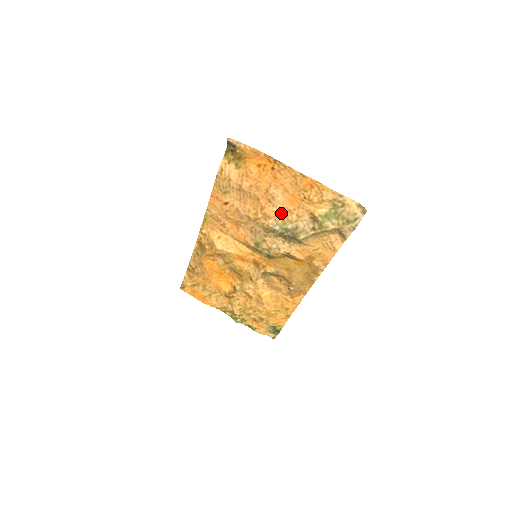
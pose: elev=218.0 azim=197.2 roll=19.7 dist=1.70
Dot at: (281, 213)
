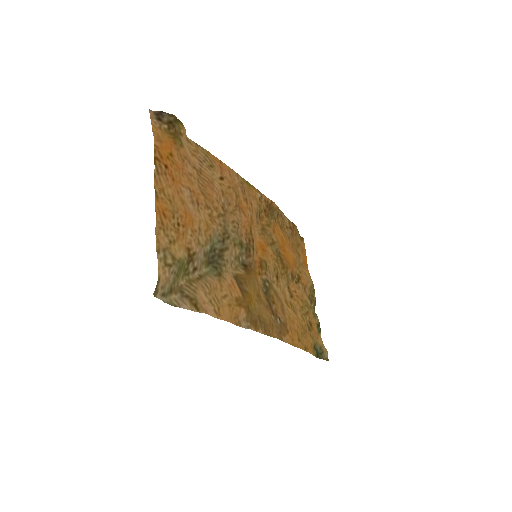
Dot at: (206, 225)
